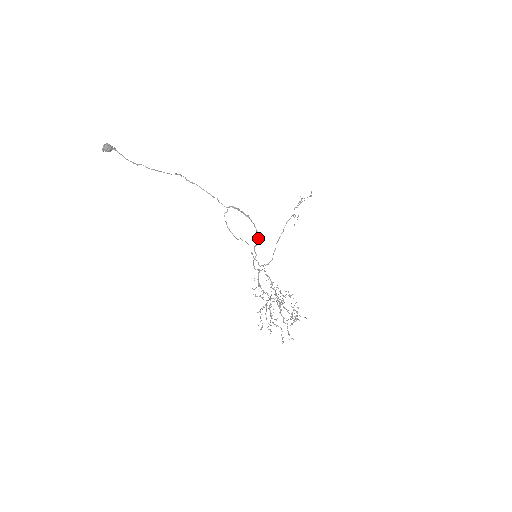
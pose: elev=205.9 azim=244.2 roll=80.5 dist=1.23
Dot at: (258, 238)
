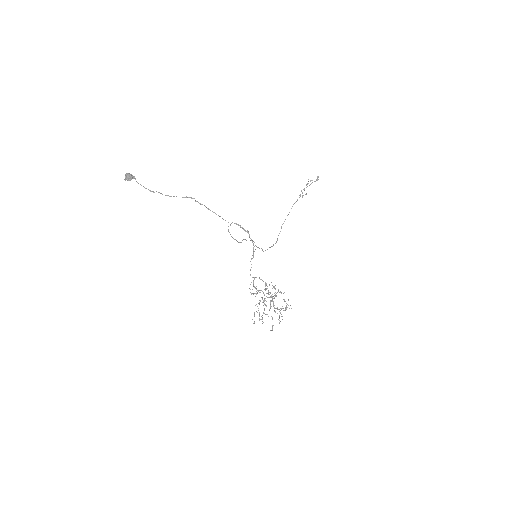
Dot at: (254, 251)
